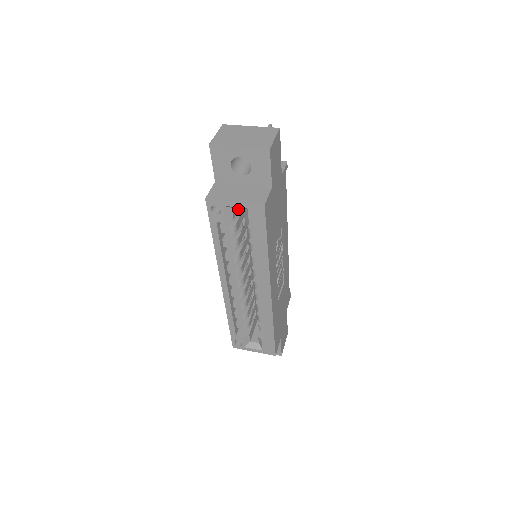
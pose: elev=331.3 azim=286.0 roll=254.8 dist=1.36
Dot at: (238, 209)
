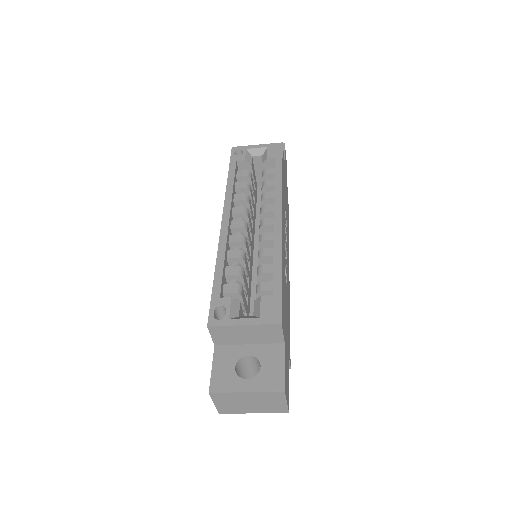
Dot at: (253, 176)
